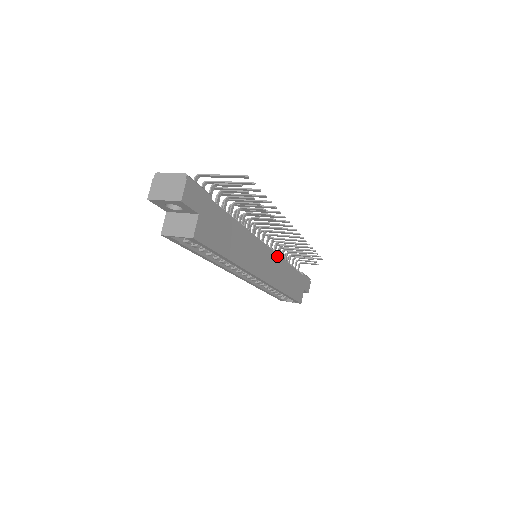
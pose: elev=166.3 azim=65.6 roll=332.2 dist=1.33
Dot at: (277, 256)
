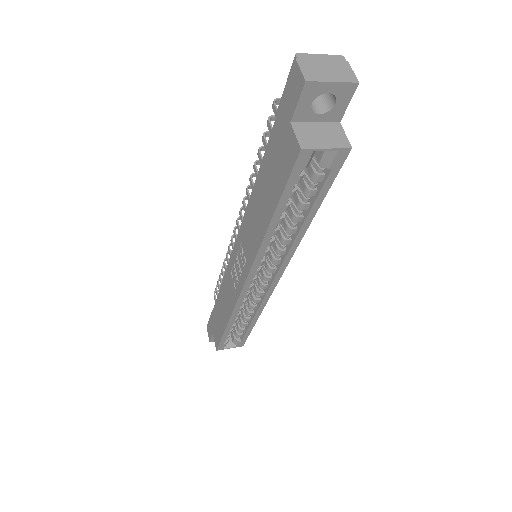
Dot at: occluded
